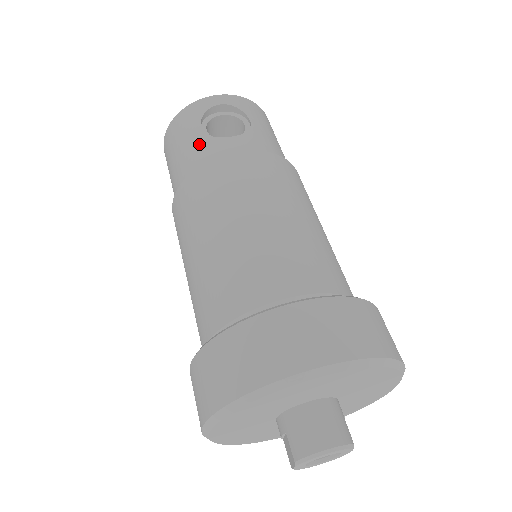
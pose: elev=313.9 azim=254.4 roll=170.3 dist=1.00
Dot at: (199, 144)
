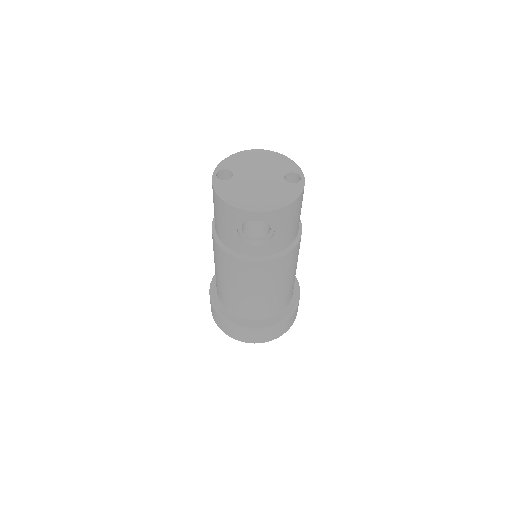
Dot at: (233, 238)
